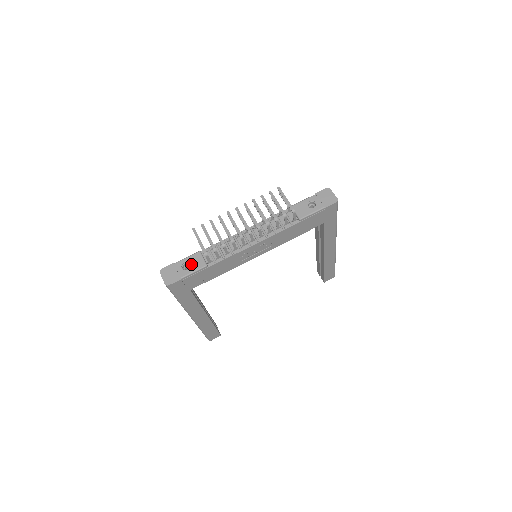
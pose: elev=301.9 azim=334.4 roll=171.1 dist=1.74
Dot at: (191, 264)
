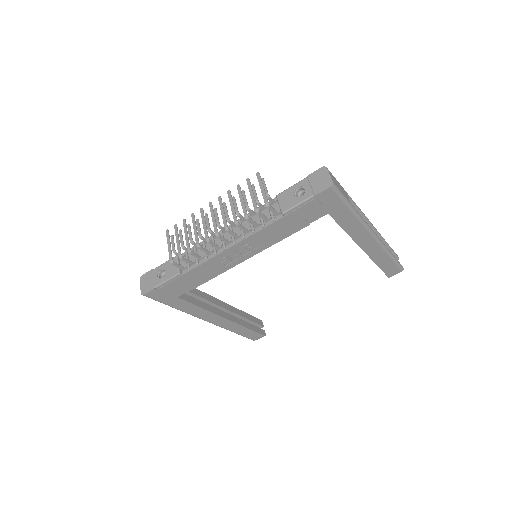
Dot at: (166, 271)
